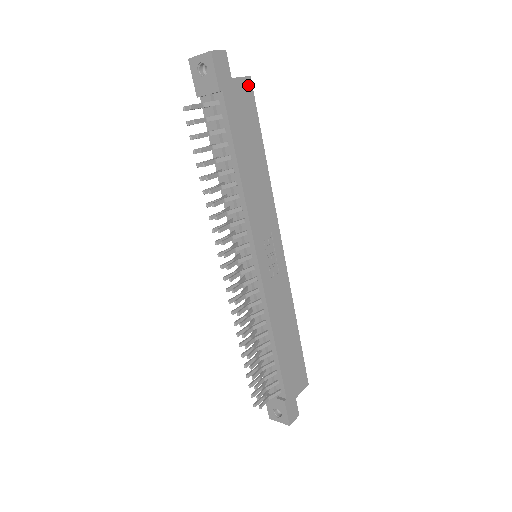
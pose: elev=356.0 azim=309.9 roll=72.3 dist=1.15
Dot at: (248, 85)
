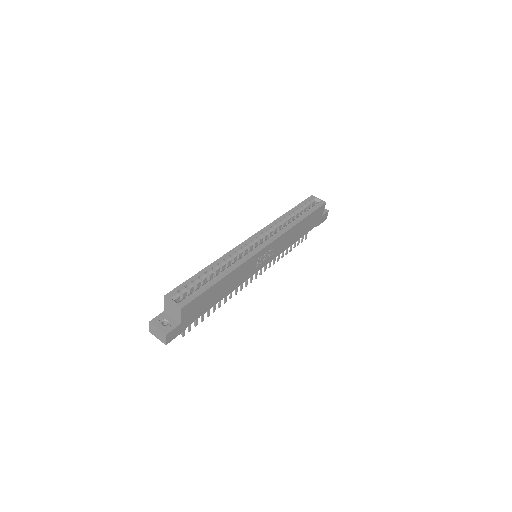
Dot at: (185, 308)
